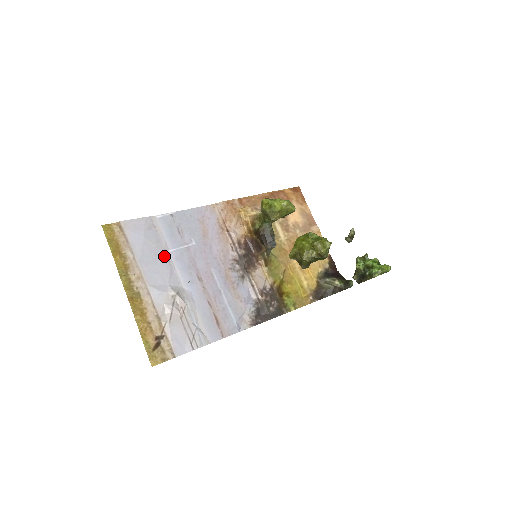
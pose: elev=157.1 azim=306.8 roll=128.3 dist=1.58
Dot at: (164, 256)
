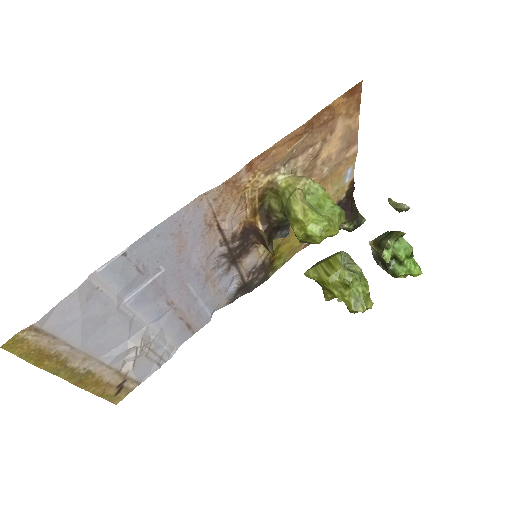
Dot at: (118, 315)
